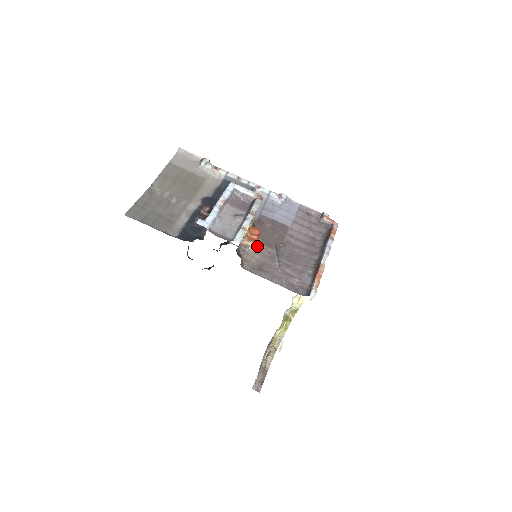
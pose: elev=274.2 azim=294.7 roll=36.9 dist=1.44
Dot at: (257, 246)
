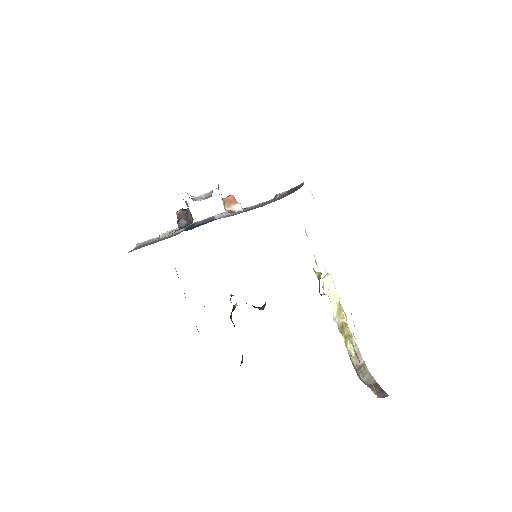
Dot at: (240, 206)
